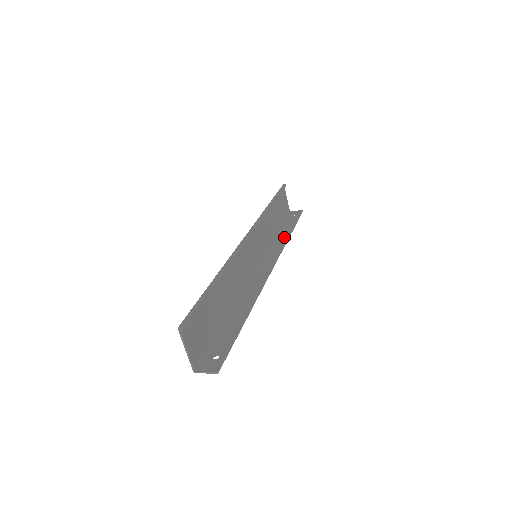
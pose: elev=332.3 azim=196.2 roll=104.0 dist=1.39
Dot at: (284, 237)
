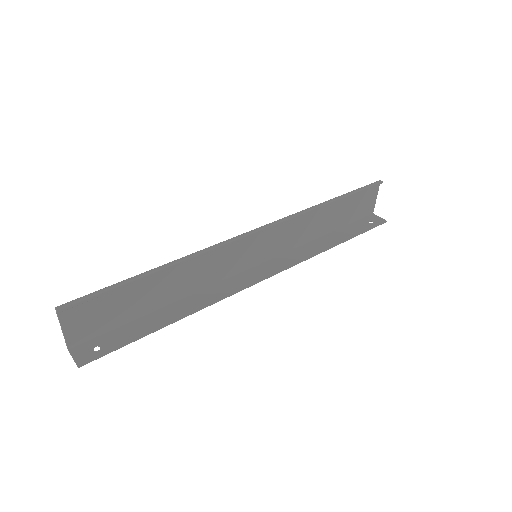
Dot at: (323, 246)
